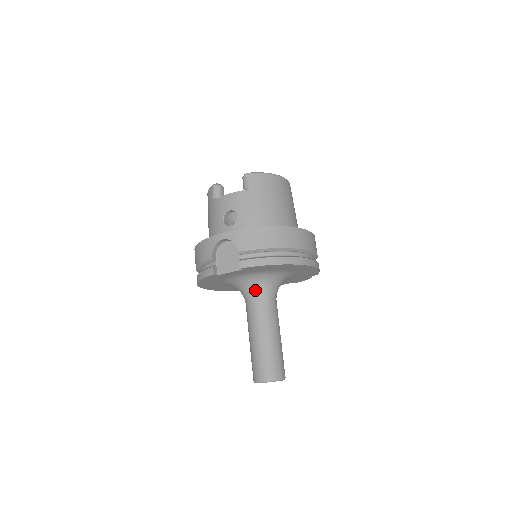
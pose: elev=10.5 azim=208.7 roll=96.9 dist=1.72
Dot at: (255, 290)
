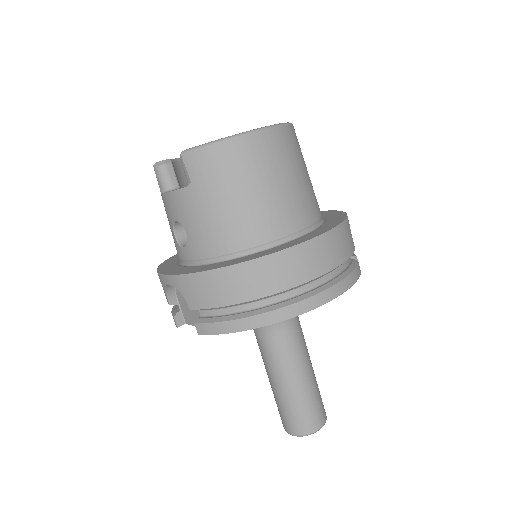
Dot at: occluded
